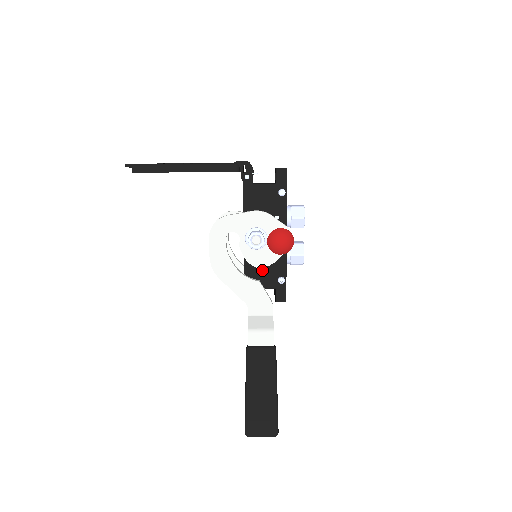
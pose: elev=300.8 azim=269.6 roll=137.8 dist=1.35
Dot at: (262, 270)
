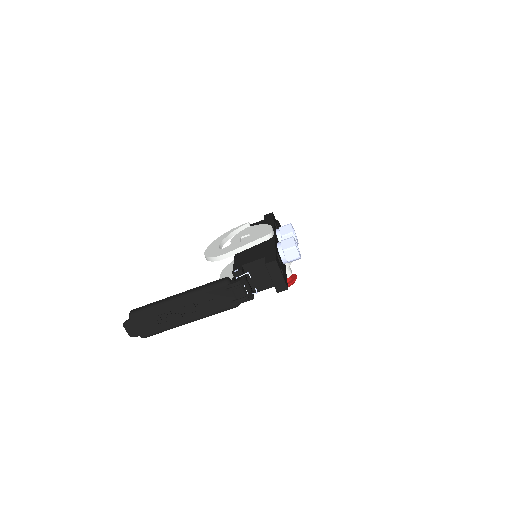
Dot at: occluded
